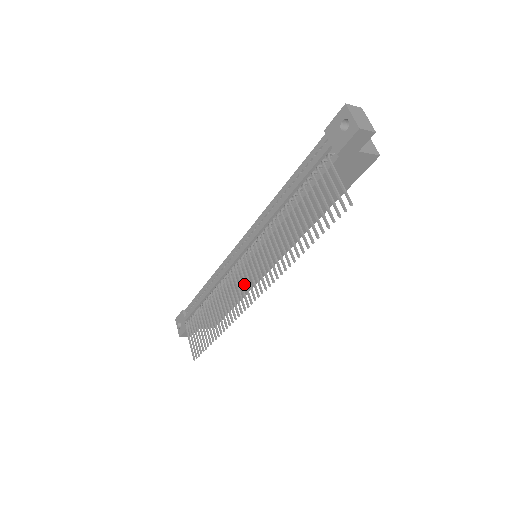
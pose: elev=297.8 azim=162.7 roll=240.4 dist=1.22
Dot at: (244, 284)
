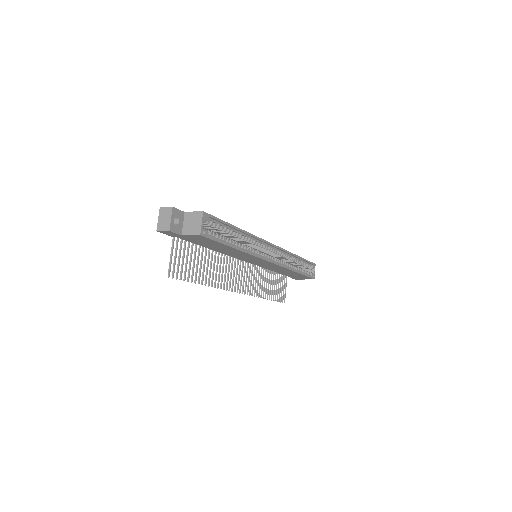
Dot at: (241, 277)
